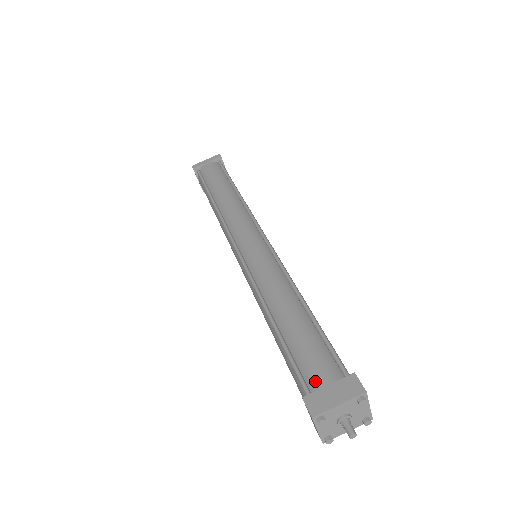
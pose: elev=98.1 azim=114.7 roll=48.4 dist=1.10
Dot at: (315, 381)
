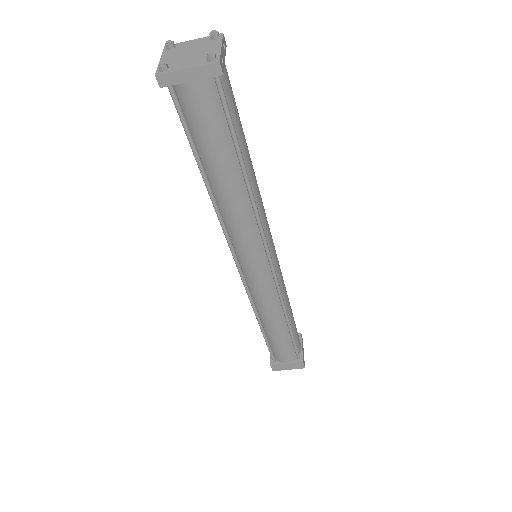
Dot at: (280, 360)
